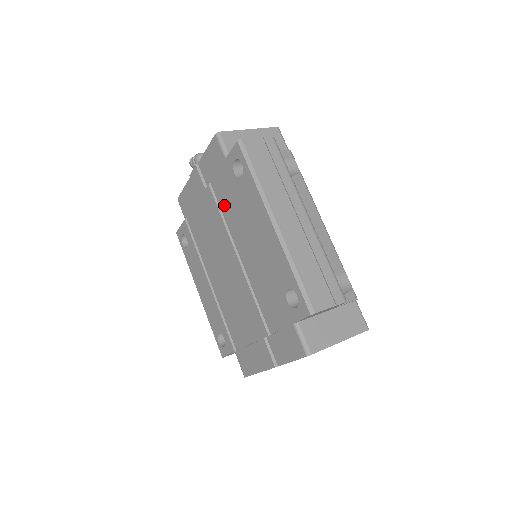
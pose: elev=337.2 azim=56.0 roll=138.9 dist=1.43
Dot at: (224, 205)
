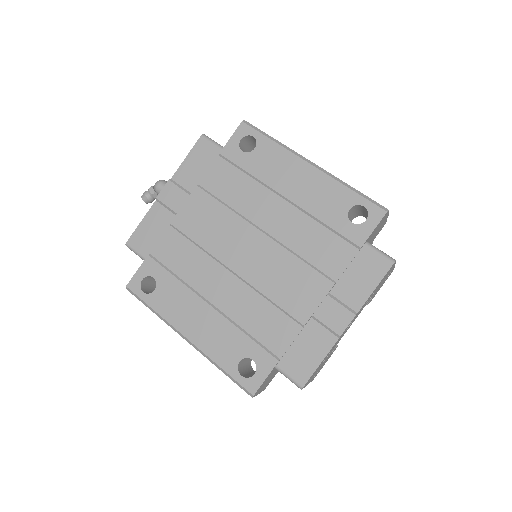
Dot at: (227, 193)
